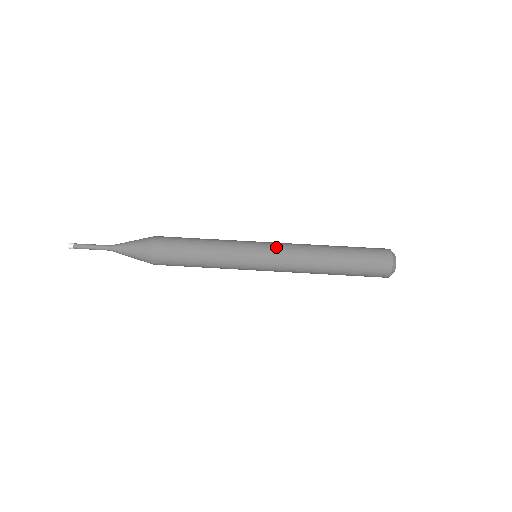
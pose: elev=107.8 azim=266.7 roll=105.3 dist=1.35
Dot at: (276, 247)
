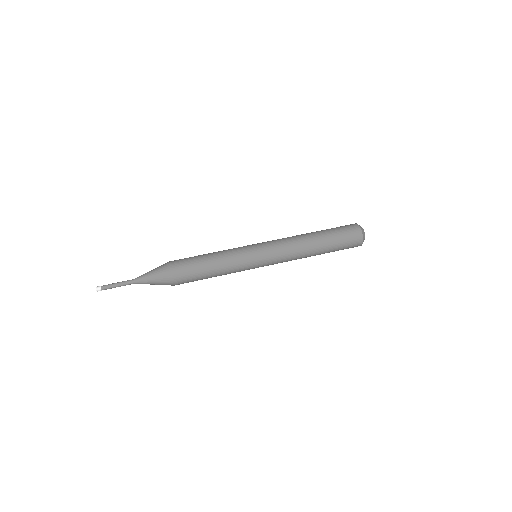
Dot at: (269, 241)
